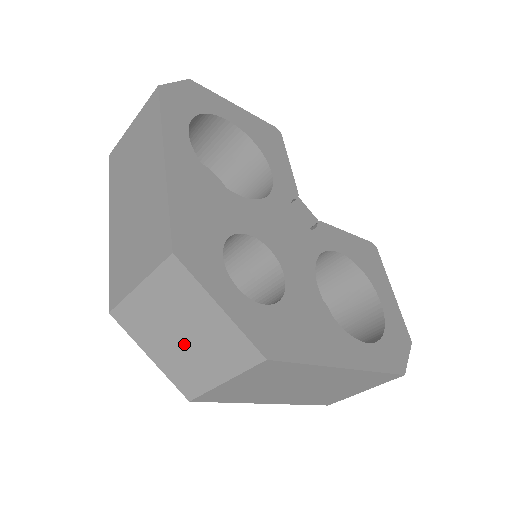
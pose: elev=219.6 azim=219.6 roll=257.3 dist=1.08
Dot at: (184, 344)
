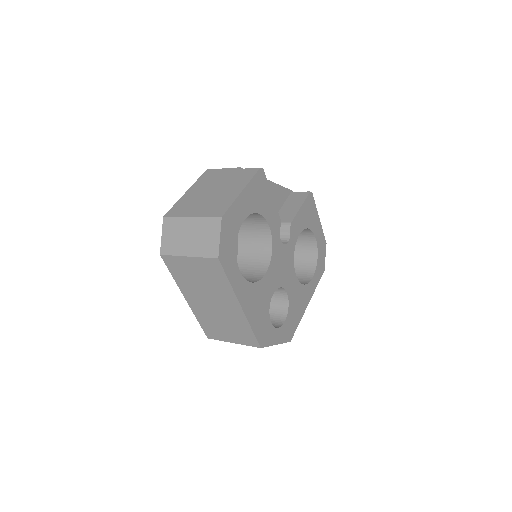
Dot at: occluded
